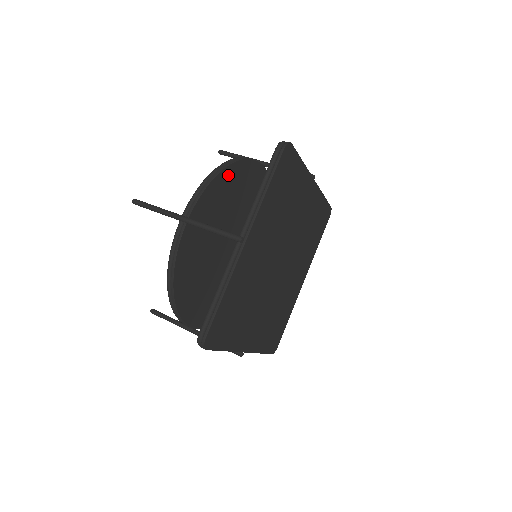
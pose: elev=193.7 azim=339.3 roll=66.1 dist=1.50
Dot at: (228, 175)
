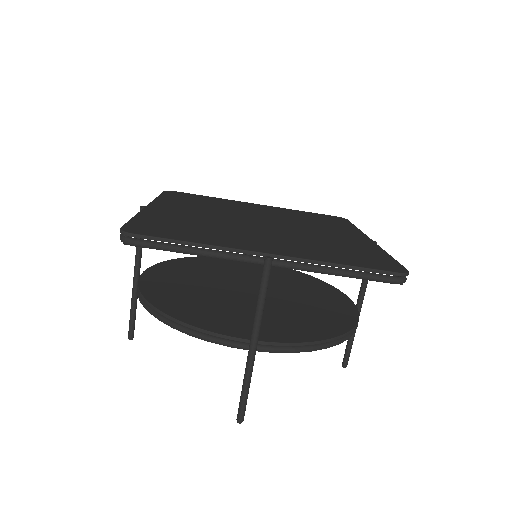
Dot at: (187, 261)
